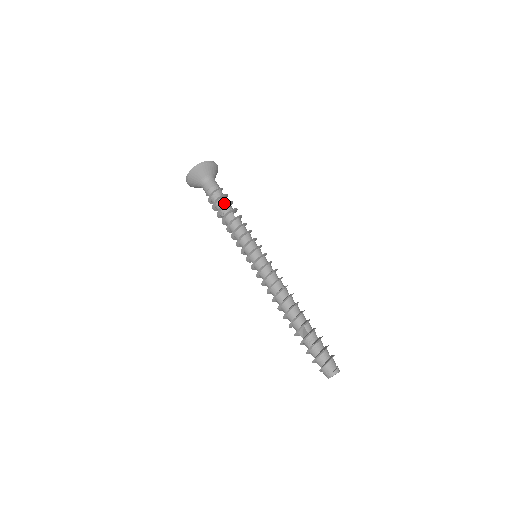
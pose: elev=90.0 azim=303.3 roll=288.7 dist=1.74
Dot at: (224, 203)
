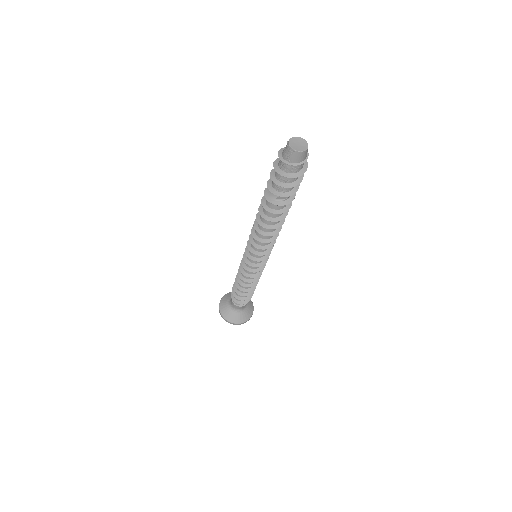
Dot at: occluded
